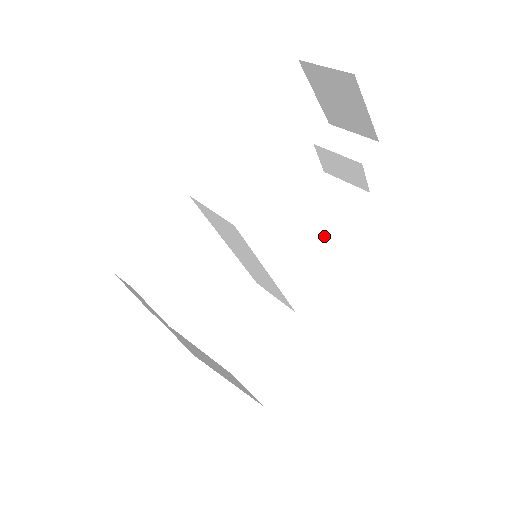
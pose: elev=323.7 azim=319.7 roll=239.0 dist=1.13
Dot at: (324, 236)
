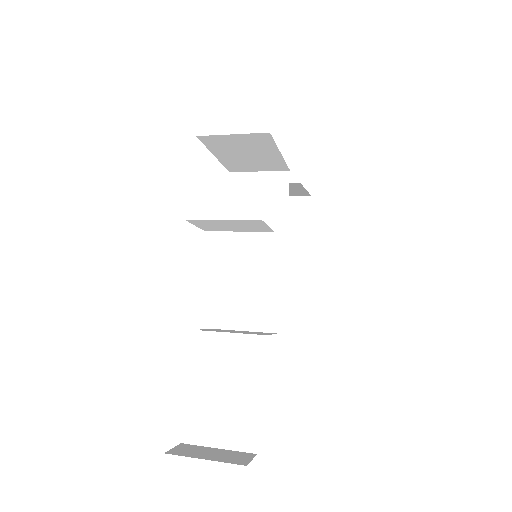
Dot at: occluded
